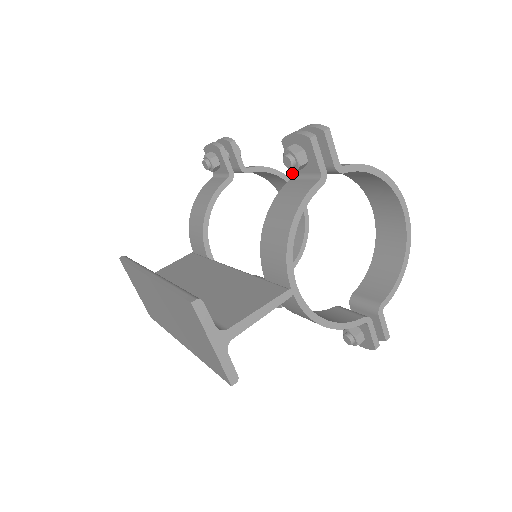
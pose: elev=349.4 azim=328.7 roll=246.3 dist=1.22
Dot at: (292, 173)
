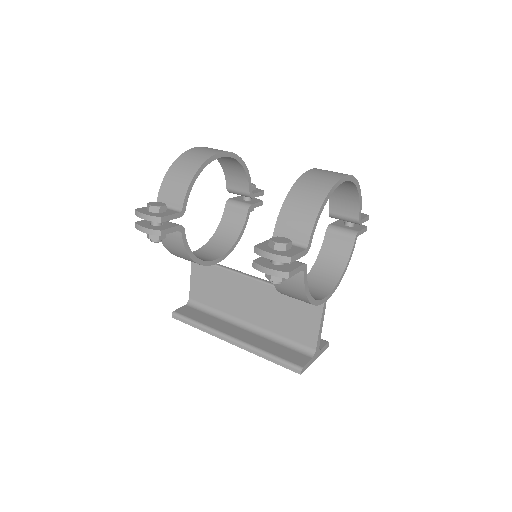
Dot at: occluded
